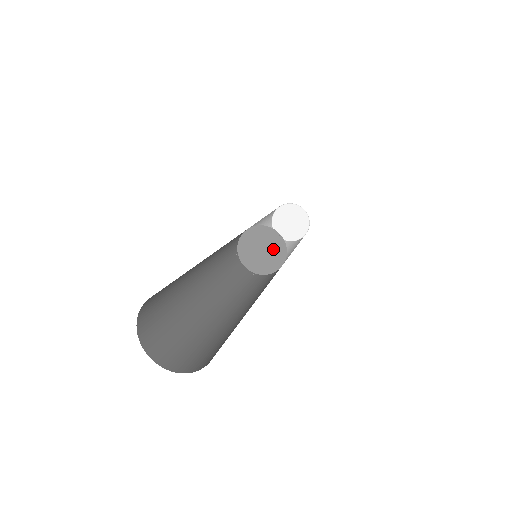
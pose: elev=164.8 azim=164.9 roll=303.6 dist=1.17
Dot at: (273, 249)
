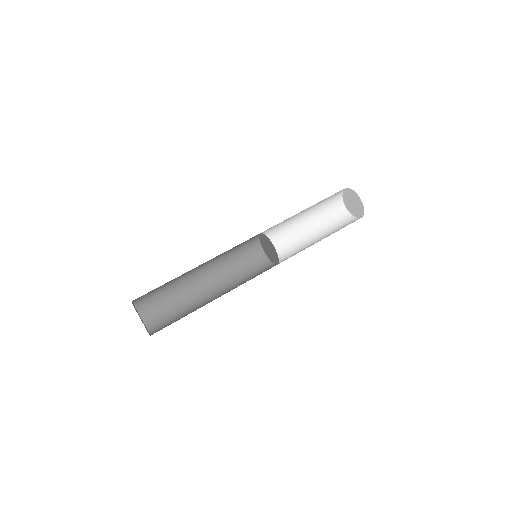
Dot at: (273, 253)
